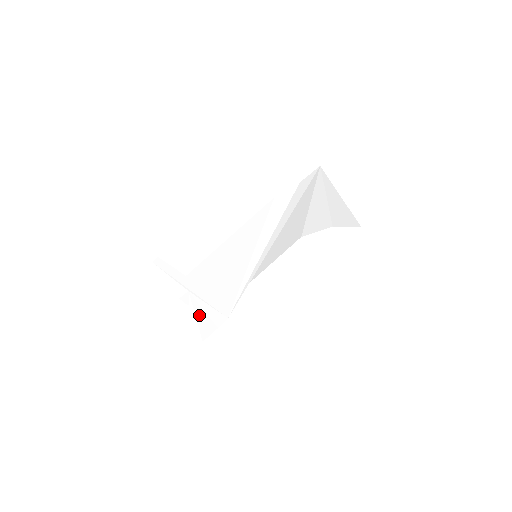
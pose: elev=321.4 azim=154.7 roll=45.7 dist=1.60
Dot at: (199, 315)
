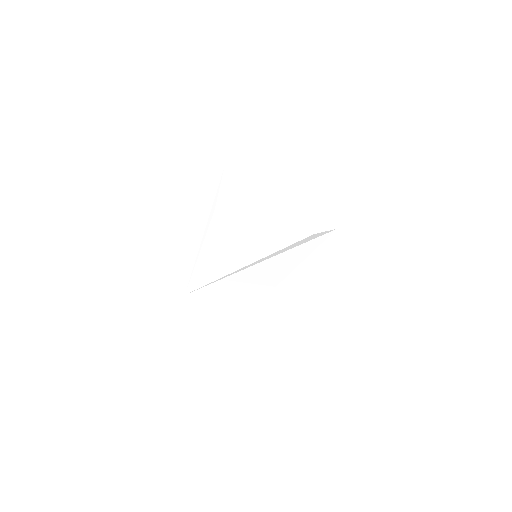
Dot at: (179, 258)
